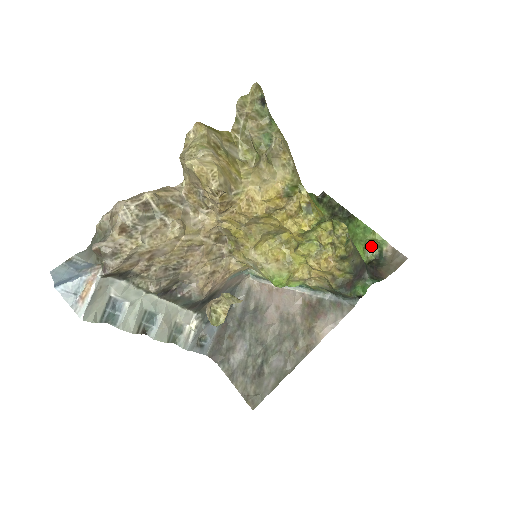
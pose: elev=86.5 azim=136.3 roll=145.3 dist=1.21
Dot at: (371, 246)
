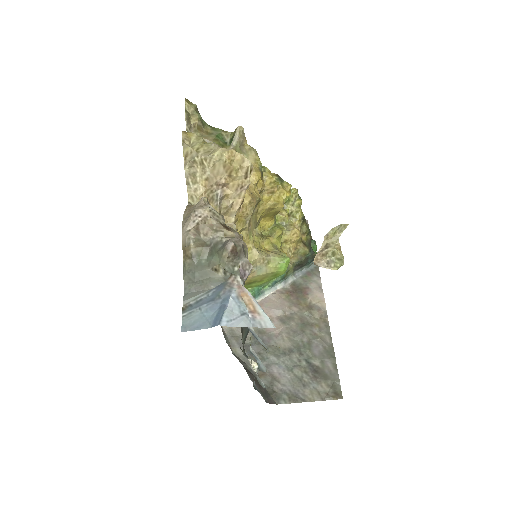
Dot at: occluded
